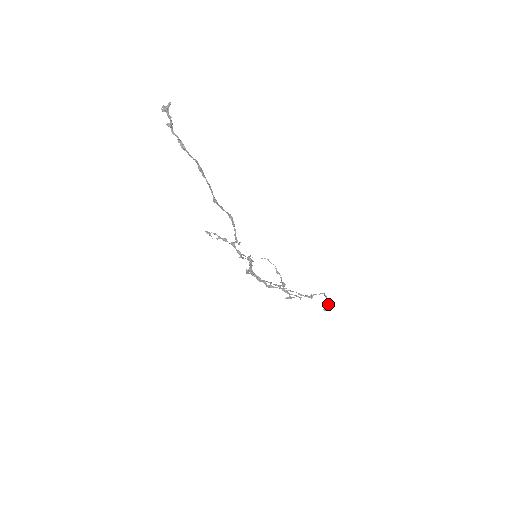
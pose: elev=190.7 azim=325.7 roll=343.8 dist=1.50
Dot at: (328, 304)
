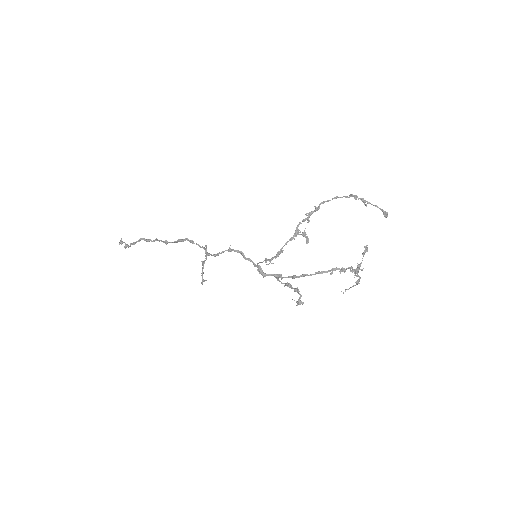
Dot at: (354, 197)
